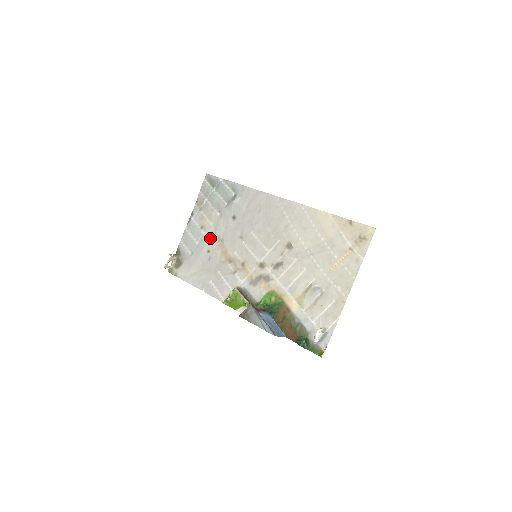
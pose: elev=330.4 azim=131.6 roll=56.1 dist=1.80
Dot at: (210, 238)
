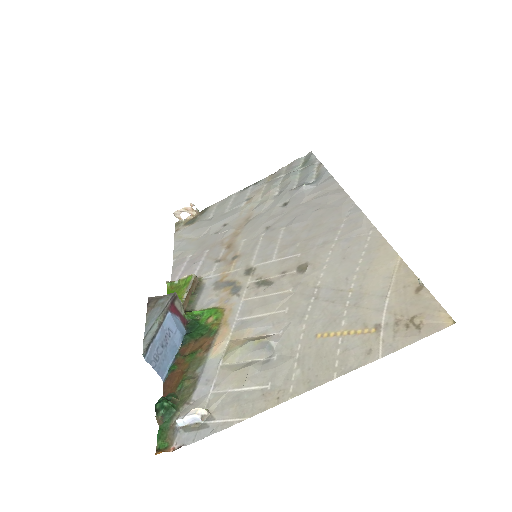
Dot at: (242, 213)
